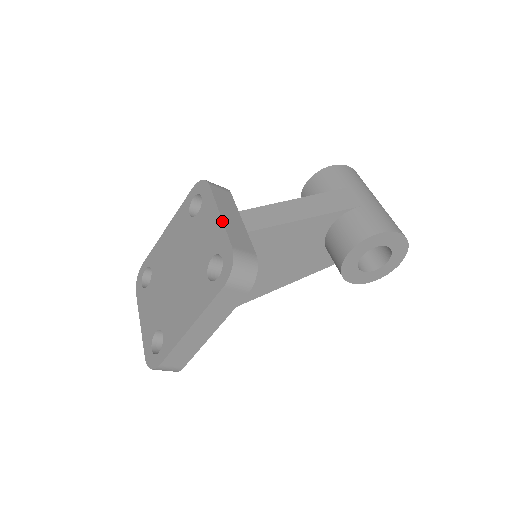
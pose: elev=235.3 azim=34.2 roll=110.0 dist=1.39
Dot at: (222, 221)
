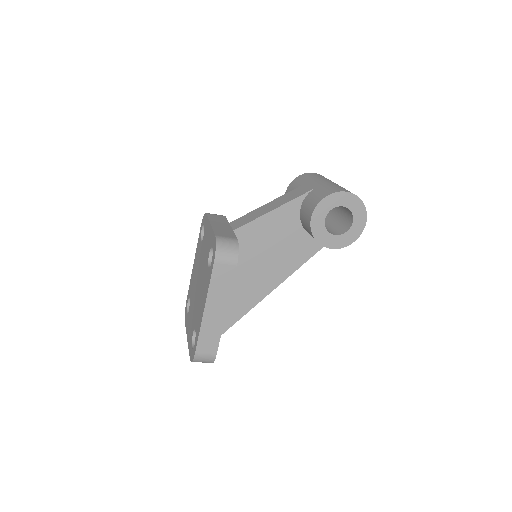
Dot at: (211, 226)
